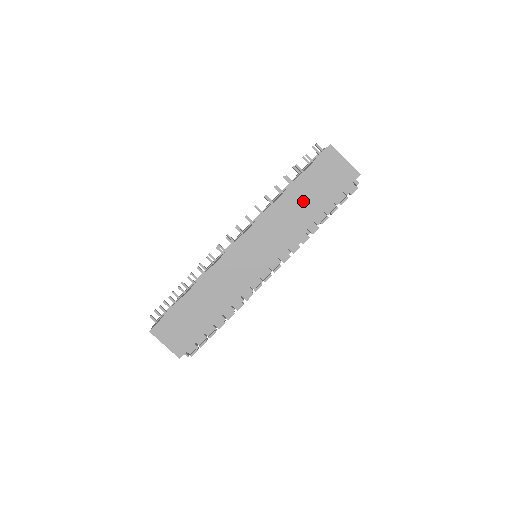
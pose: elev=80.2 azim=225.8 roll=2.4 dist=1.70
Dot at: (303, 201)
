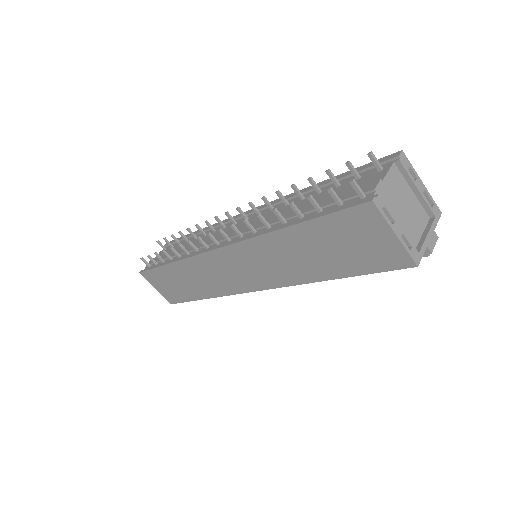
Dot at: (308, 252)
